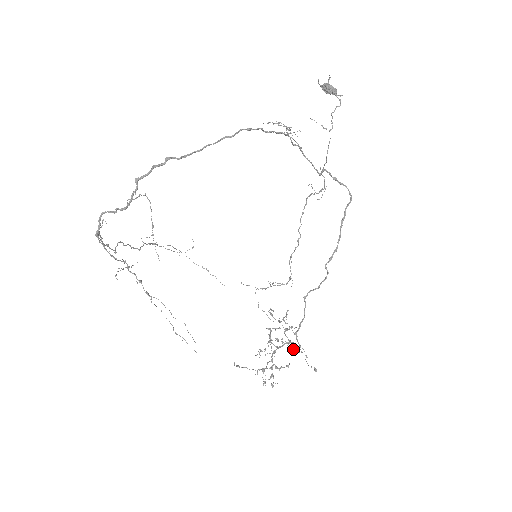
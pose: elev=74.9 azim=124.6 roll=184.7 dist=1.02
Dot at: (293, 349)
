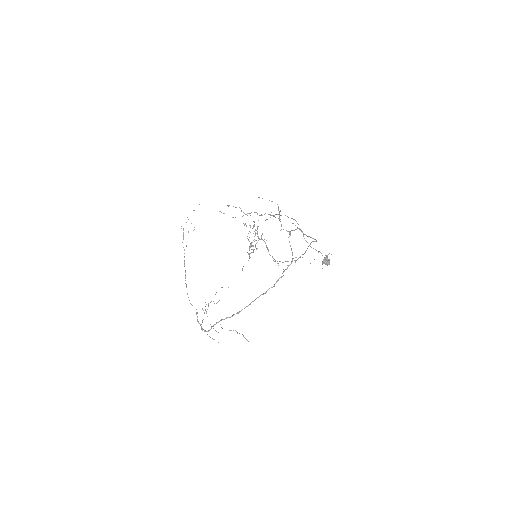
Dot at: (261, 239)
